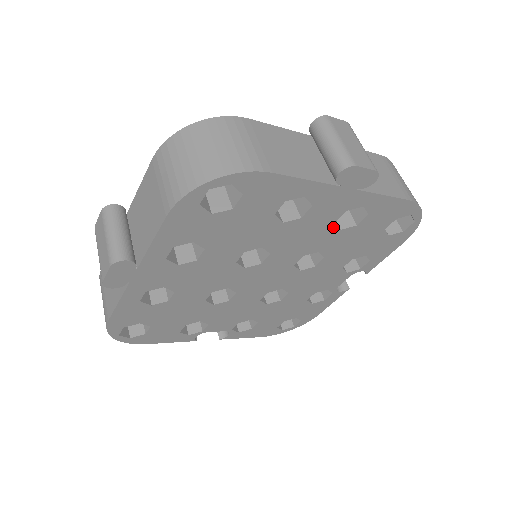
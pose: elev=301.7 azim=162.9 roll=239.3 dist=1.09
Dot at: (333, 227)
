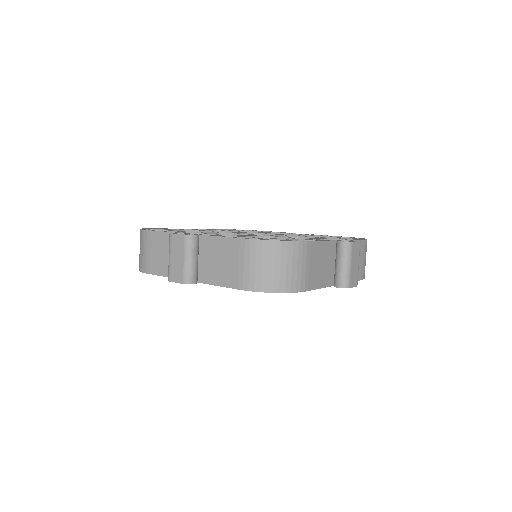
Dot at: occluded
